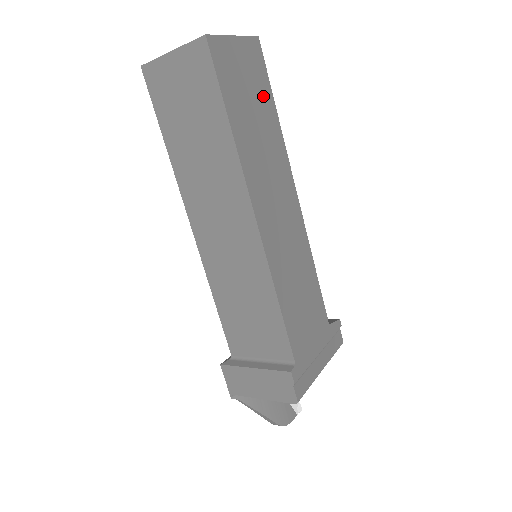
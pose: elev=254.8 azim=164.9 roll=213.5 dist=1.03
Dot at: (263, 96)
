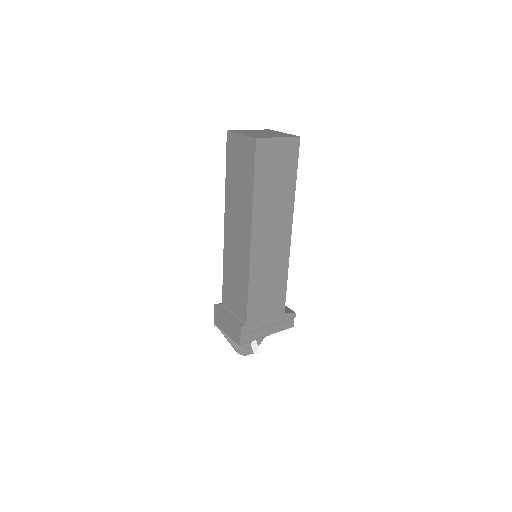
Dot at: (288, 173)
